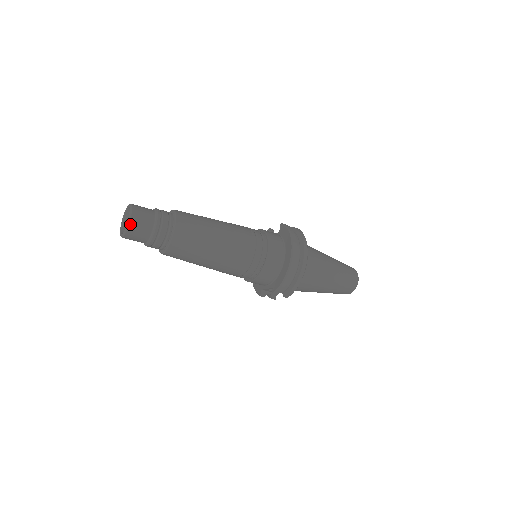
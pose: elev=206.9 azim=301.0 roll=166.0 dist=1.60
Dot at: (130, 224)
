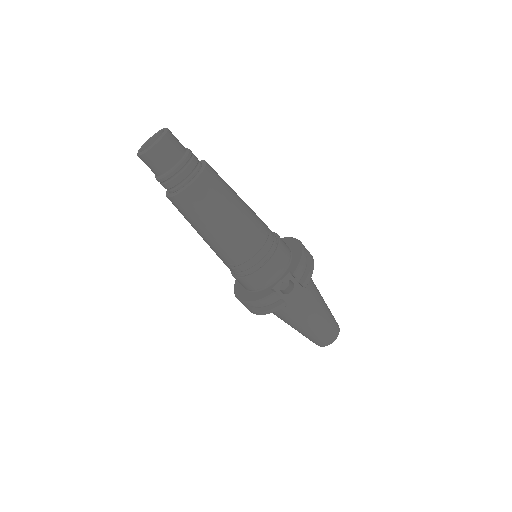
Dot at: (168, 131)
